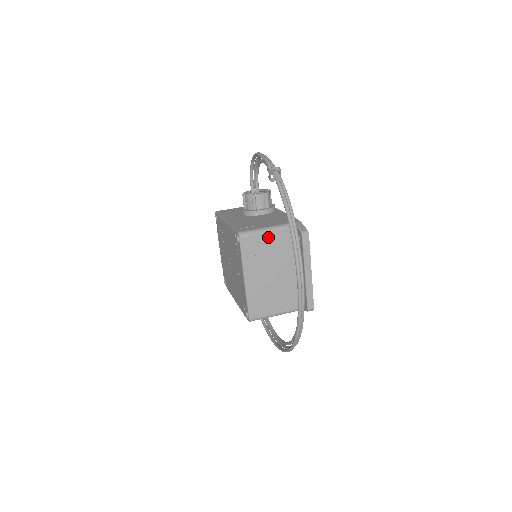
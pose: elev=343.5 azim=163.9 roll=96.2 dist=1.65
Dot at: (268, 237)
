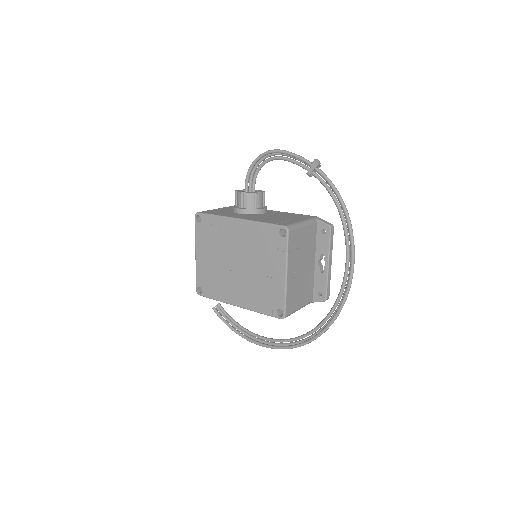
Dot at: (303, 231)
